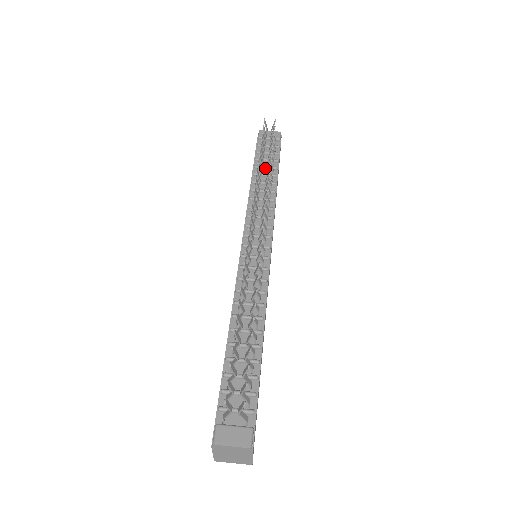
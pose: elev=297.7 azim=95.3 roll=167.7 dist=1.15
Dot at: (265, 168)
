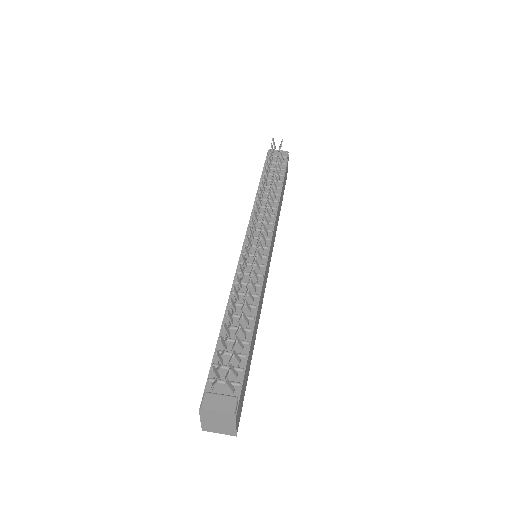
Dot at: occluded
